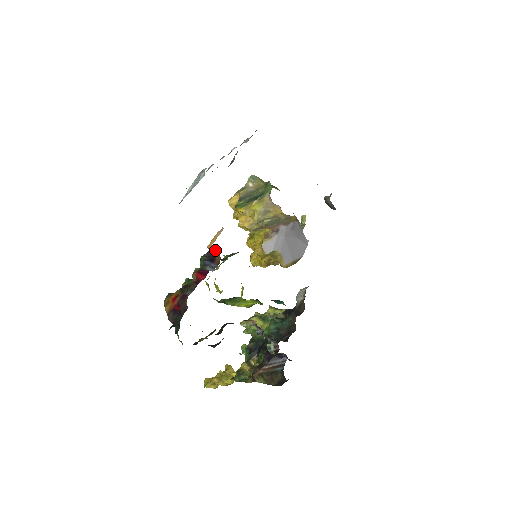
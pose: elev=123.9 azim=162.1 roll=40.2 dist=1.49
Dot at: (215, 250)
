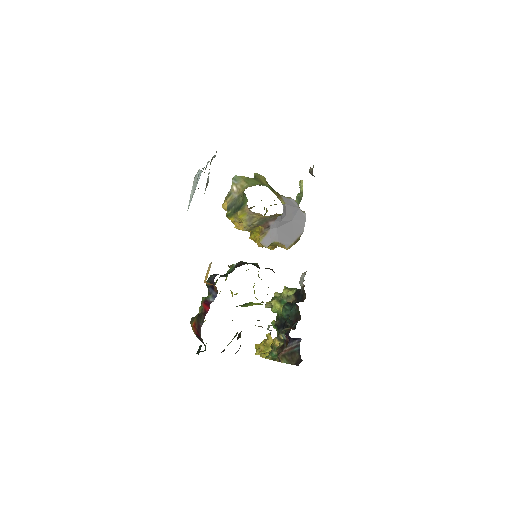
Dot at: (210, 284)
